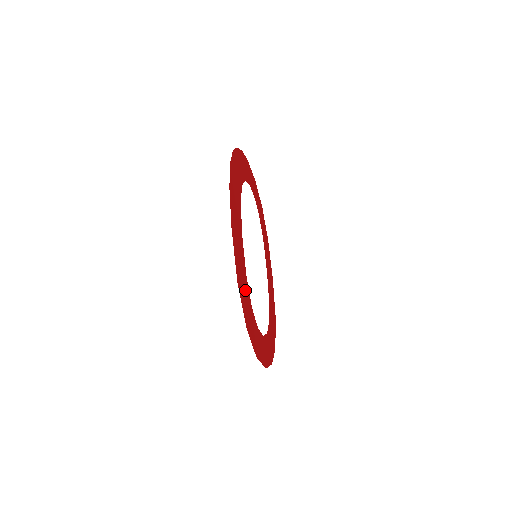
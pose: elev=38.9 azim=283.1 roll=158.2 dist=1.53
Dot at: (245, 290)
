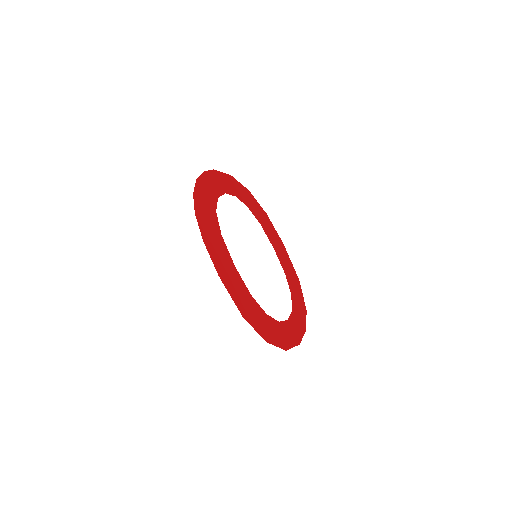
Dot at: (253, 309)
